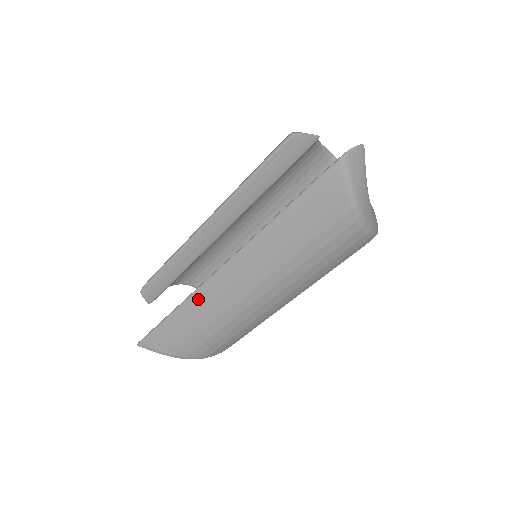
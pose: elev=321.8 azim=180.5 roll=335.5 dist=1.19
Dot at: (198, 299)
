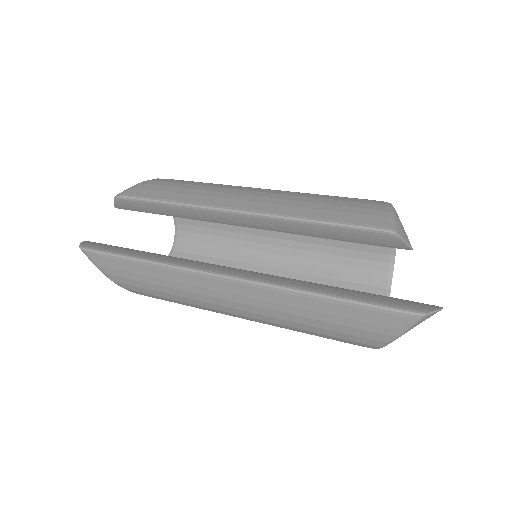
Dot at: (178, 274)
